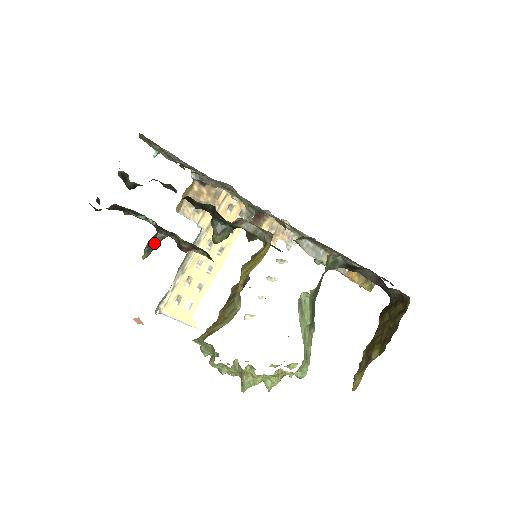
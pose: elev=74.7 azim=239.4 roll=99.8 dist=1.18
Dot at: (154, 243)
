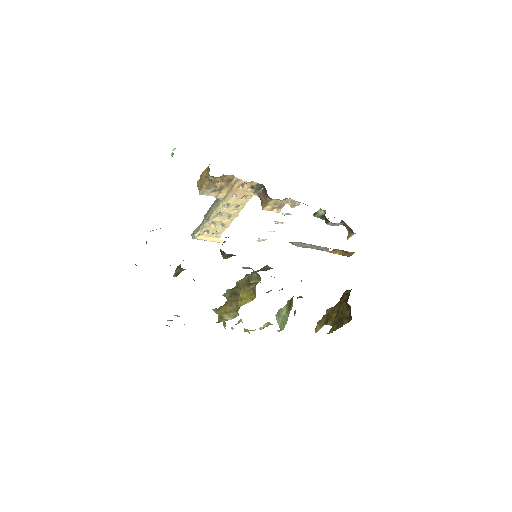
Dot at: (180, 272)
